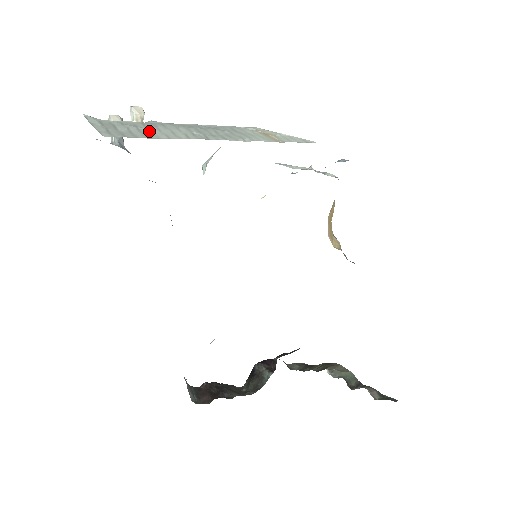
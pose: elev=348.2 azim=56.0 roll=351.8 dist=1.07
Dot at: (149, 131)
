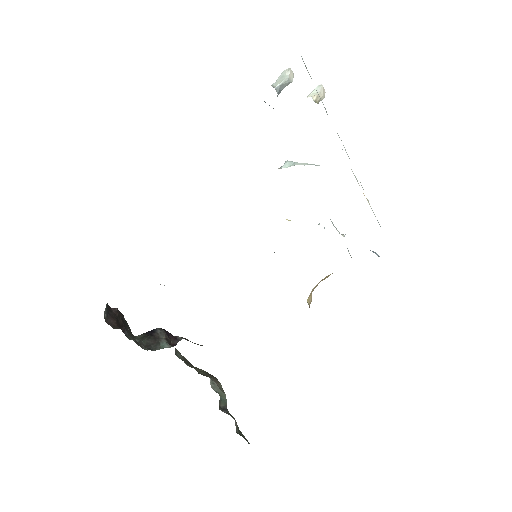
Dot at: occluded
